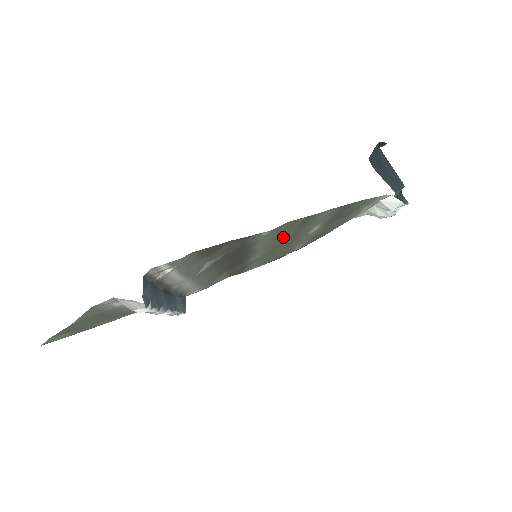
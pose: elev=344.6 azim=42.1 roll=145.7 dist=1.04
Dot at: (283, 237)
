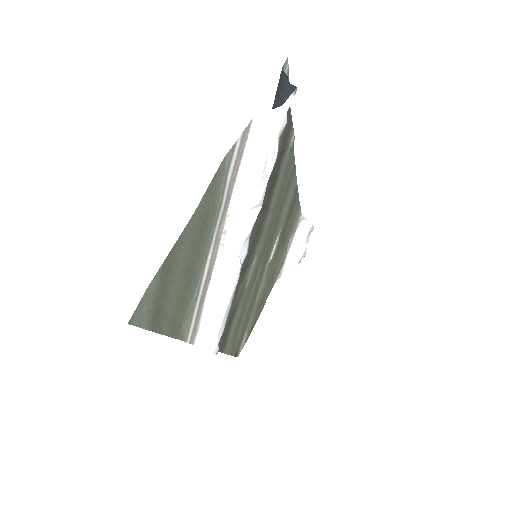
Dot at: (274, 216)
